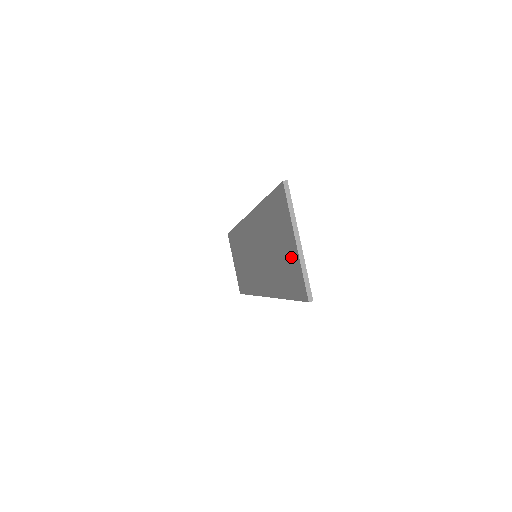
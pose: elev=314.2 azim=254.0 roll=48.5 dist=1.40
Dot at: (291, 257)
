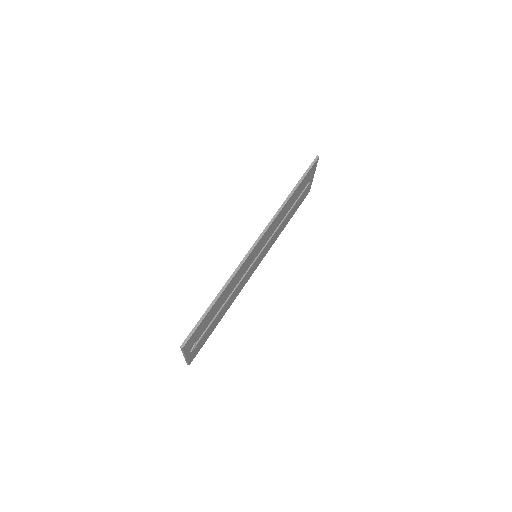
Dot at: occluded
